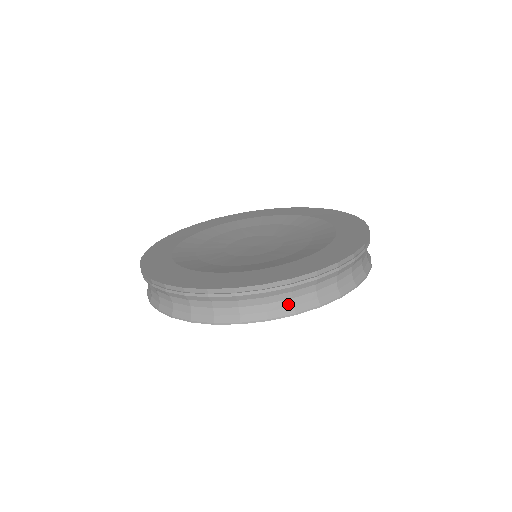
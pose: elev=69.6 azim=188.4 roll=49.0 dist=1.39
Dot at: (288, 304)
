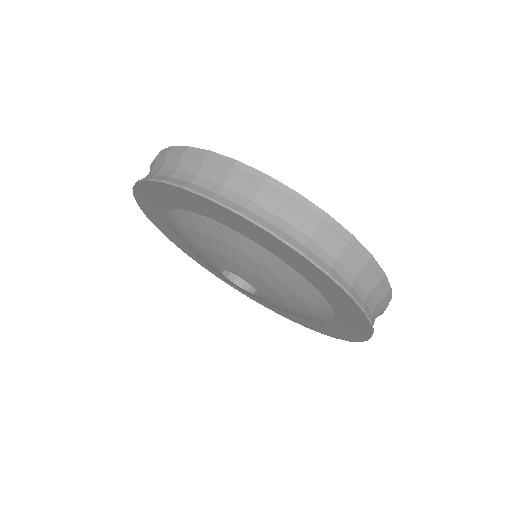
Dot at: (169, 174)
